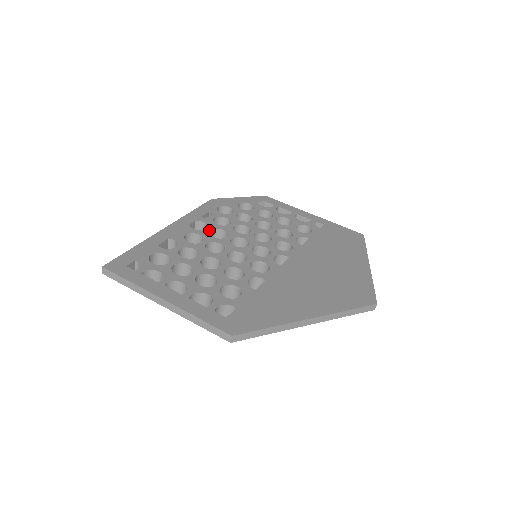
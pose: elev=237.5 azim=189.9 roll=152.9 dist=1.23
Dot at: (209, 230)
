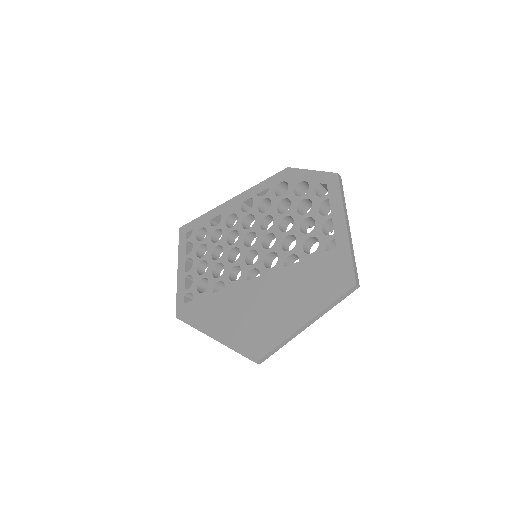
Dot at: (247, 214)
